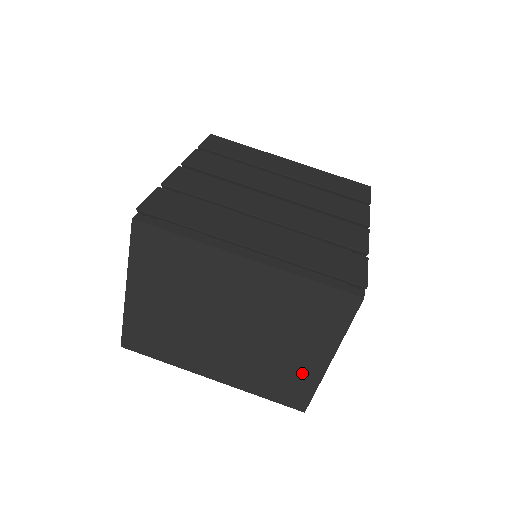
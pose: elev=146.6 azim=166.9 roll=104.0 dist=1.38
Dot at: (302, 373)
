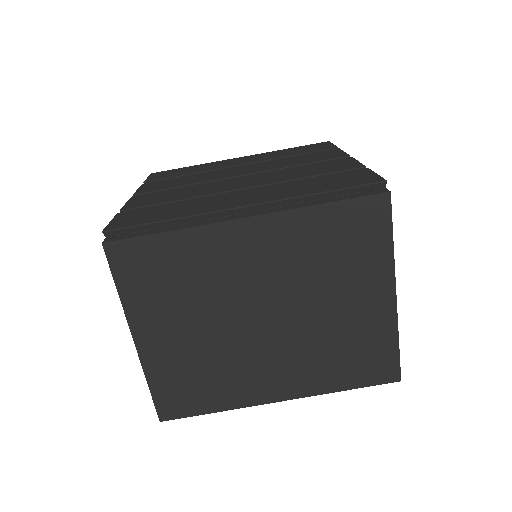
Dot at: (373, 329)
